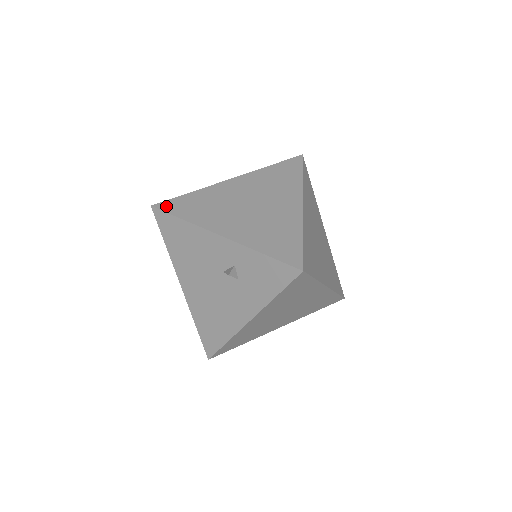
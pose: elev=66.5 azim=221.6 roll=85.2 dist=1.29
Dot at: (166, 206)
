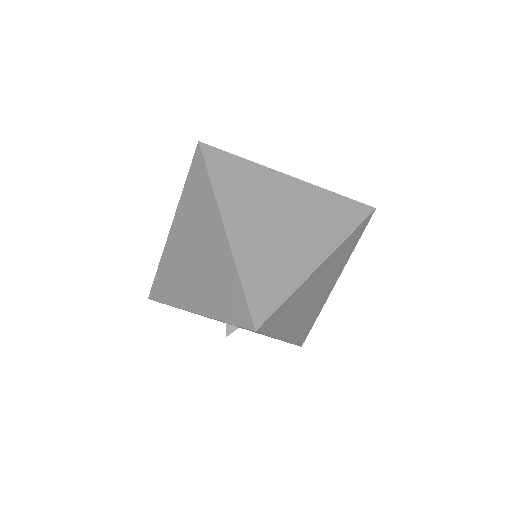
Dot at: (154, 294)
